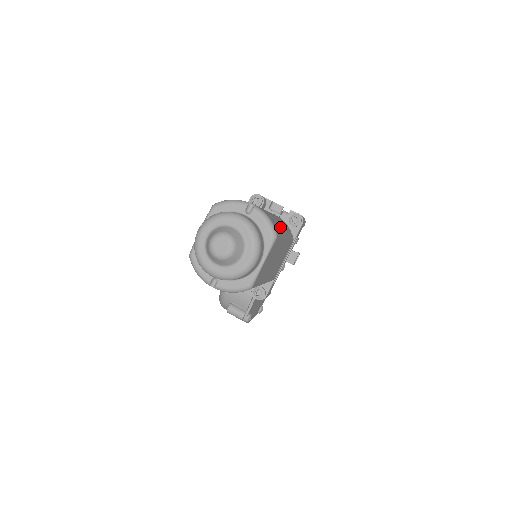
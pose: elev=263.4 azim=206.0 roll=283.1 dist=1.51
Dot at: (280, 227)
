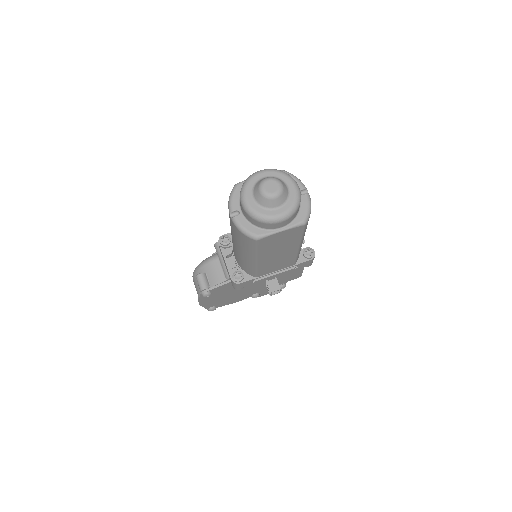
Dot at: occluded
